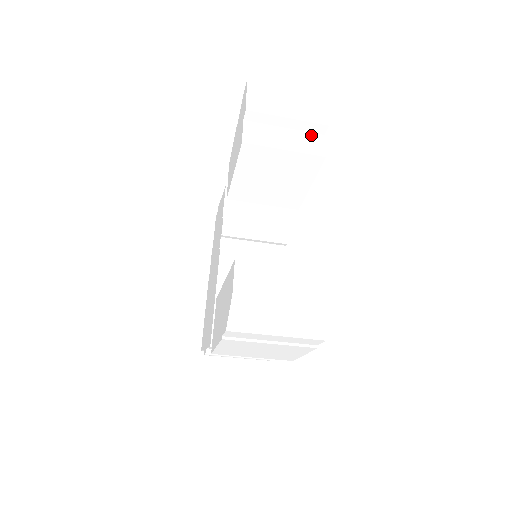
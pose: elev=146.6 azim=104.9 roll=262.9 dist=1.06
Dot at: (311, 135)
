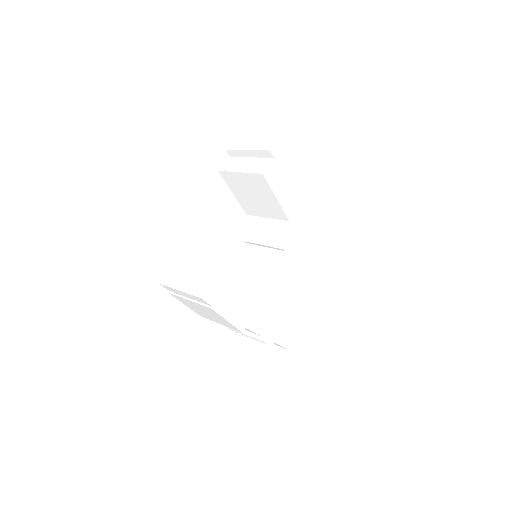
Dot at: (265, 160)
